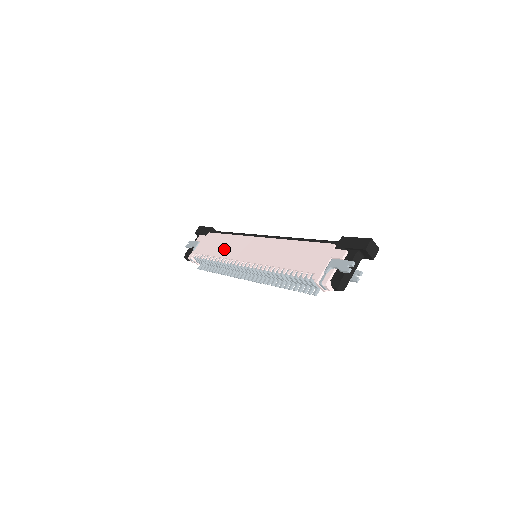
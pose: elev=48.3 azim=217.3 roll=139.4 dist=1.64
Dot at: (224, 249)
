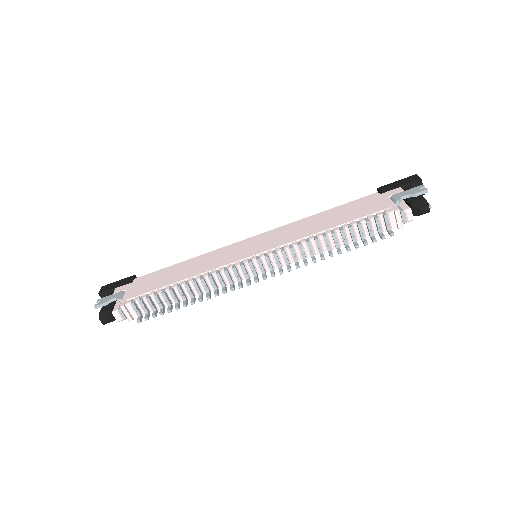
Dot at: (193, 269)
